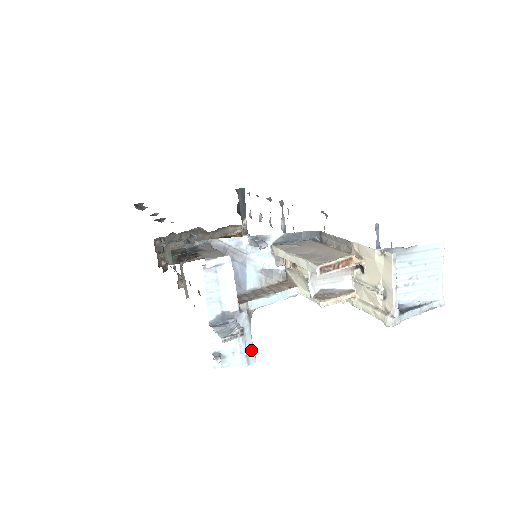
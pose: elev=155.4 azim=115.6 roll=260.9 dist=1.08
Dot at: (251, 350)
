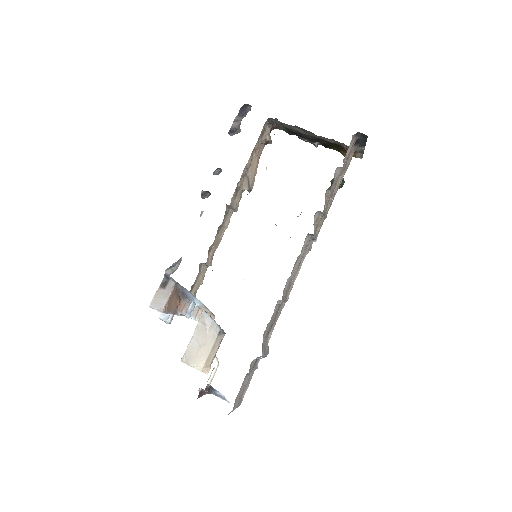
Dot at: occluded
